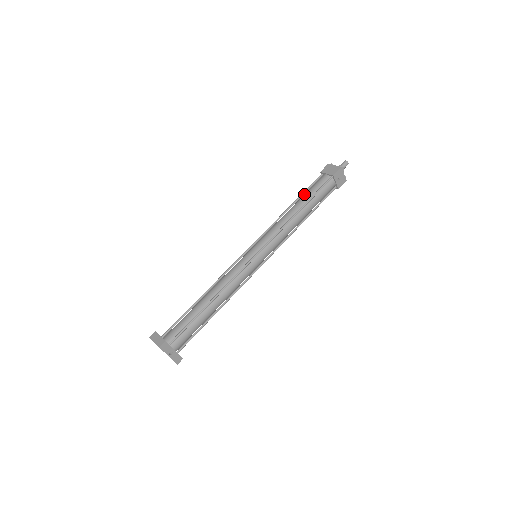
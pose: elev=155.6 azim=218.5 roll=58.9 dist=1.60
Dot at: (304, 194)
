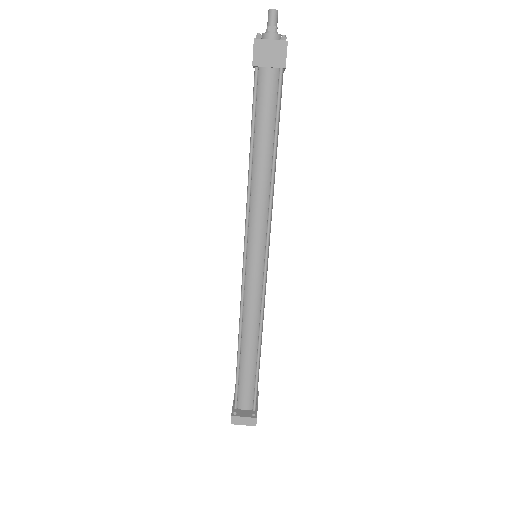
Dot at: (257, 126)
